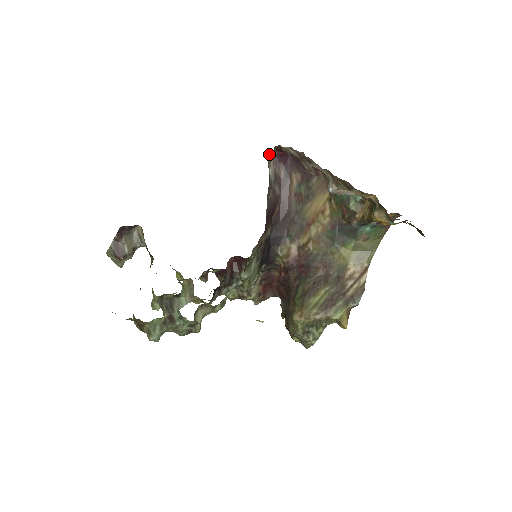
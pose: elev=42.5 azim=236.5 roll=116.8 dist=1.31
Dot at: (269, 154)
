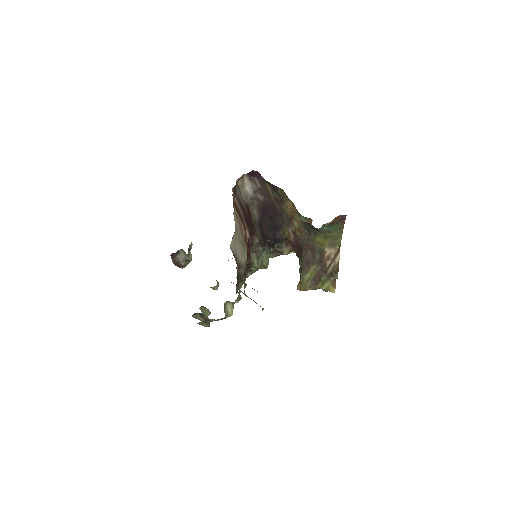
Dot at: (239, 180)
